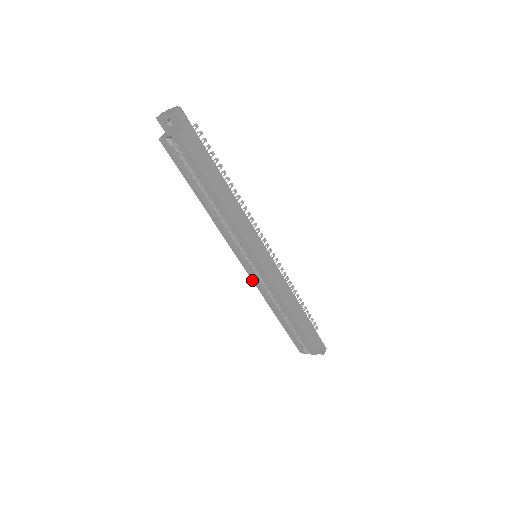
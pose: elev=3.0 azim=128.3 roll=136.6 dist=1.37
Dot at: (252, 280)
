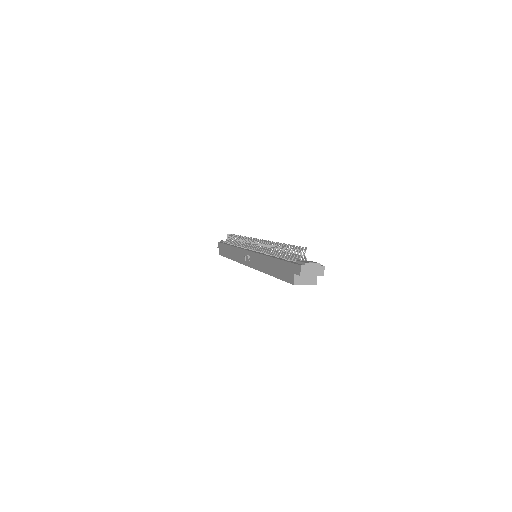
Dot at: occluded
